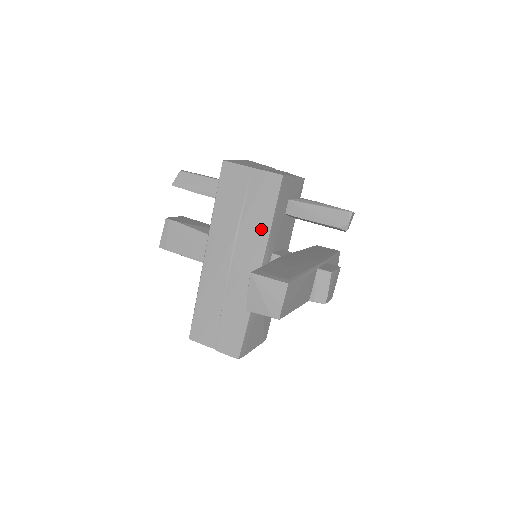
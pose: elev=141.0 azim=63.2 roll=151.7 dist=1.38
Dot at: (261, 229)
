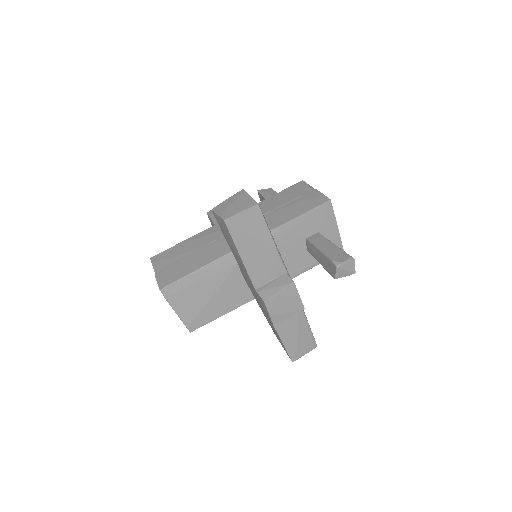
Dot at: (280, 220)
